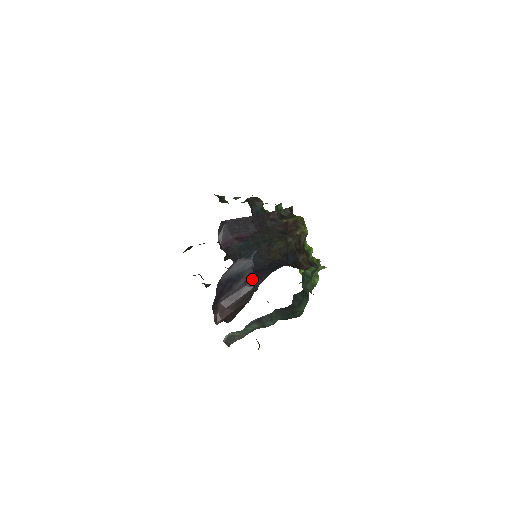
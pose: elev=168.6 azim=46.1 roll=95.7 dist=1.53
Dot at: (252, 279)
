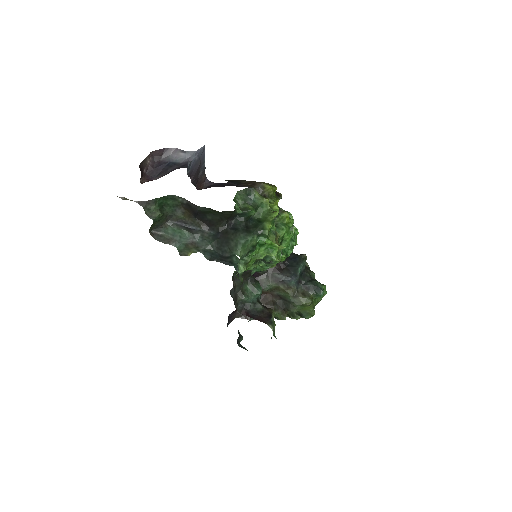
Dot at: occluded
